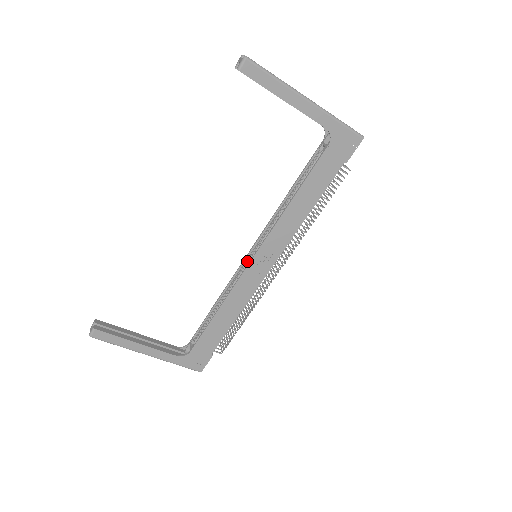
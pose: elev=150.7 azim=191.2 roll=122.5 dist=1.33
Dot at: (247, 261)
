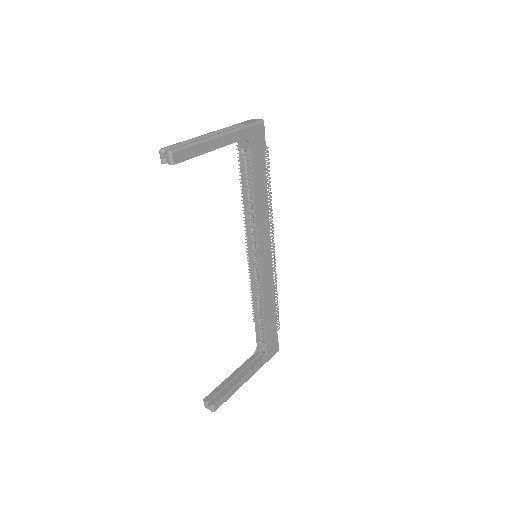
Dot at: (253, 265)
